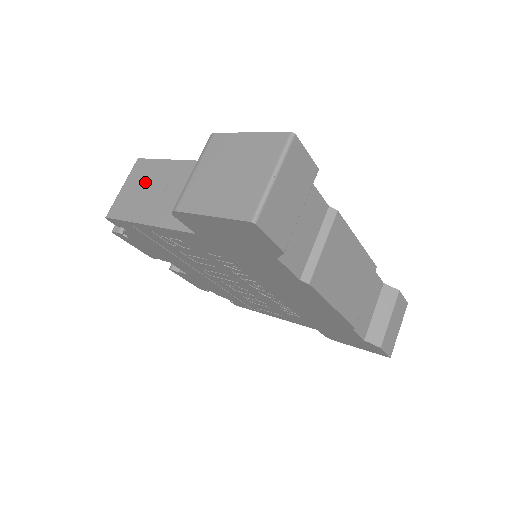
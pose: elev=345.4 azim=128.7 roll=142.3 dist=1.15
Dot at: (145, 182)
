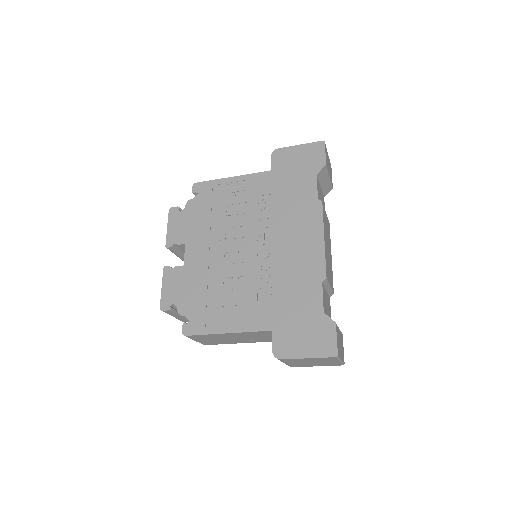
Dot at: occluded
